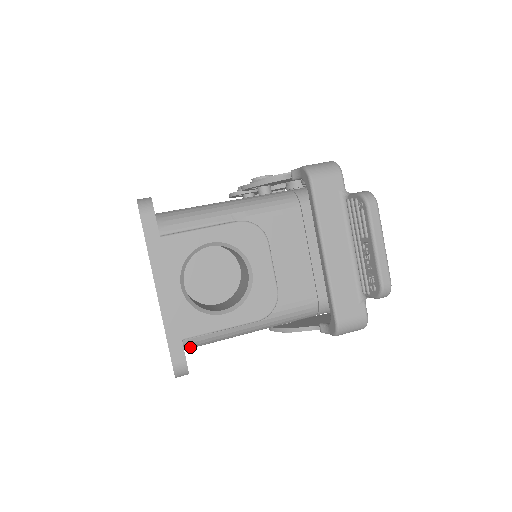
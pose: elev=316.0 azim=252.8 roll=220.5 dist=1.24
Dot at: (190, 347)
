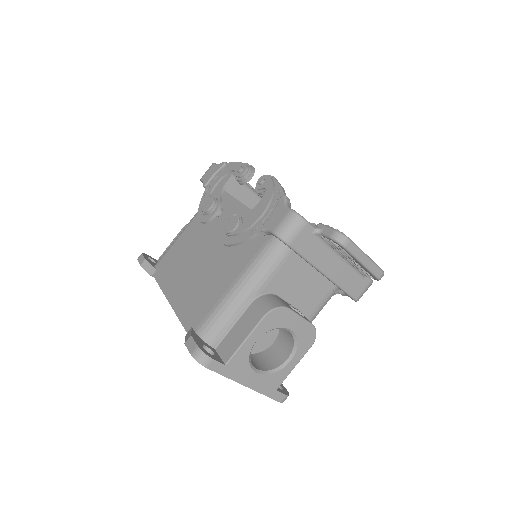
Dot at: occluded
